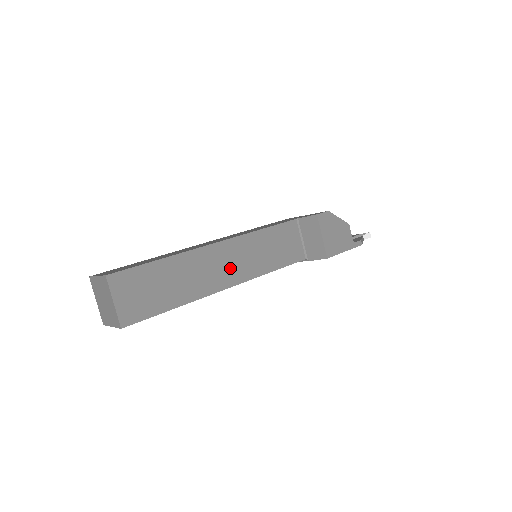
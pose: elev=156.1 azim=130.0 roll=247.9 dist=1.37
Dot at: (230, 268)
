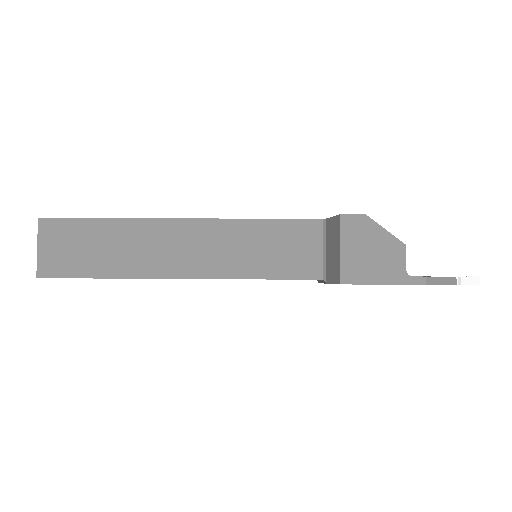
Dot at: (192, 255)
